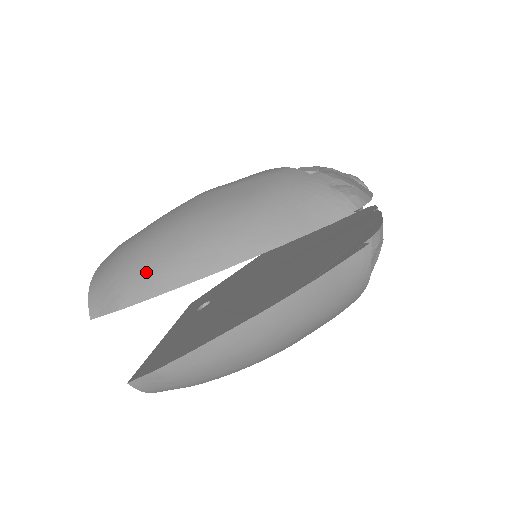
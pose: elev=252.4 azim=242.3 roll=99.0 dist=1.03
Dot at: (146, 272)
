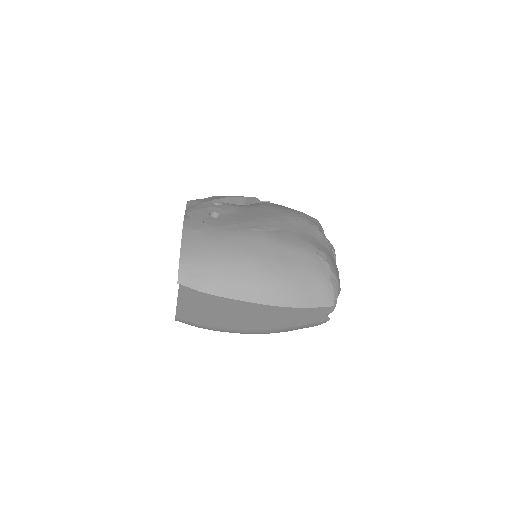
Dot at: (225, 281)
